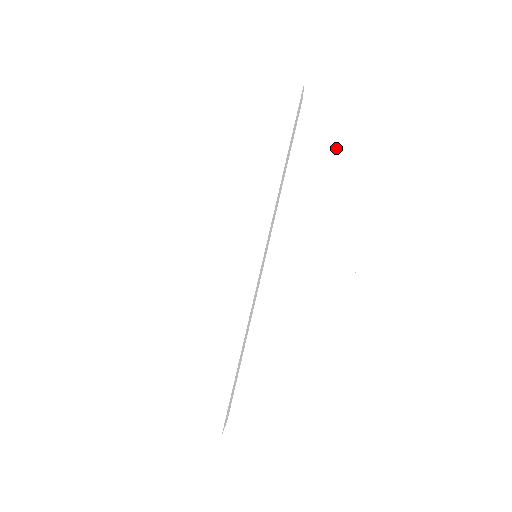
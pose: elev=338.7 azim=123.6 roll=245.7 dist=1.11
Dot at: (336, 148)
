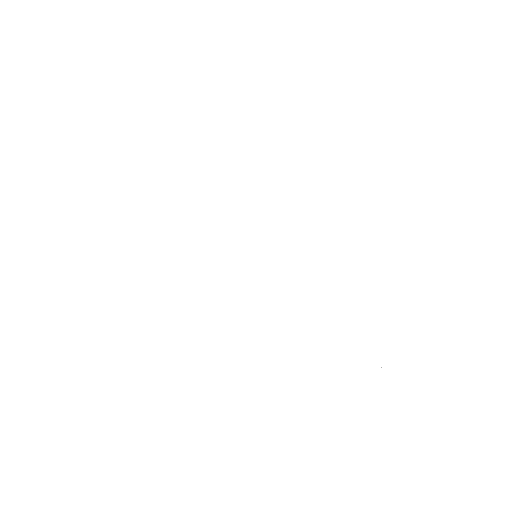
Dot at: (386, 185)
